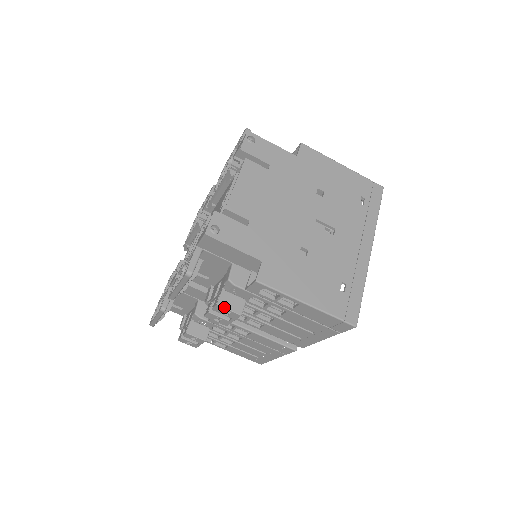
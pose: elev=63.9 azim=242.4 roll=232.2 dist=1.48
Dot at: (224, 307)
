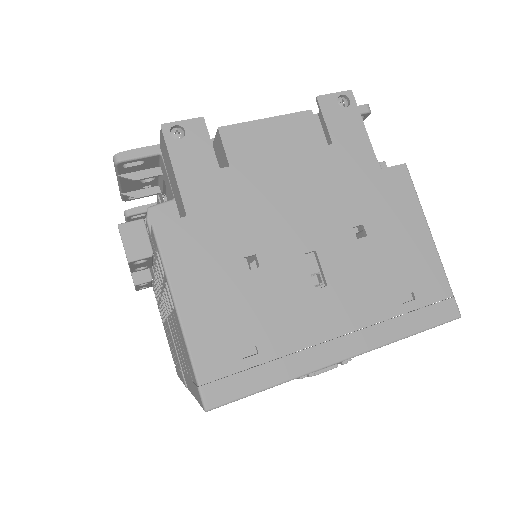
Dot at: (122, 235)
